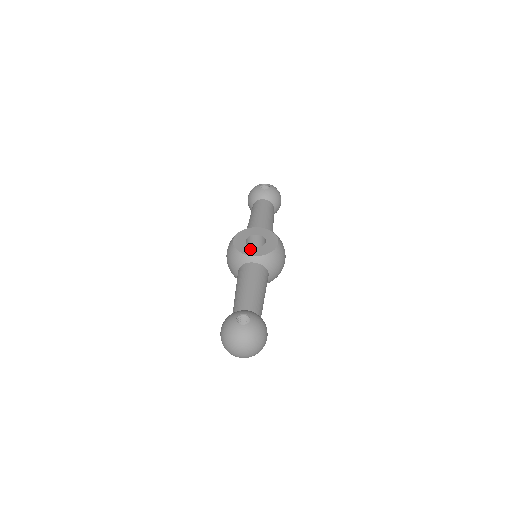
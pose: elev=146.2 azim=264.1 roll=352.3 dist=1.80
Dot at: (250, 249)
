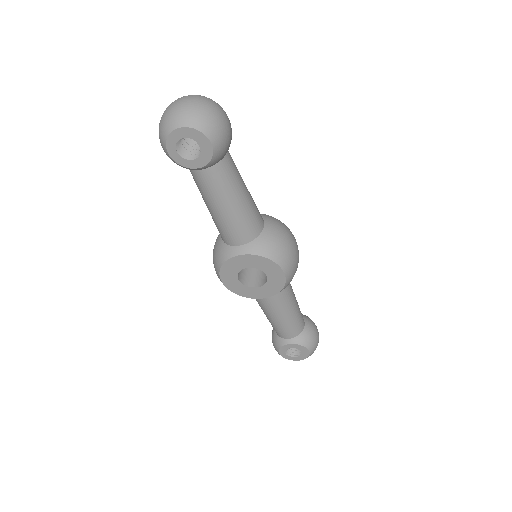
Dot at: occluded
